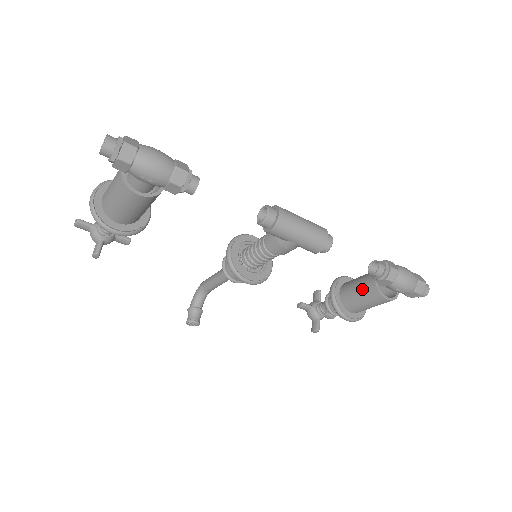
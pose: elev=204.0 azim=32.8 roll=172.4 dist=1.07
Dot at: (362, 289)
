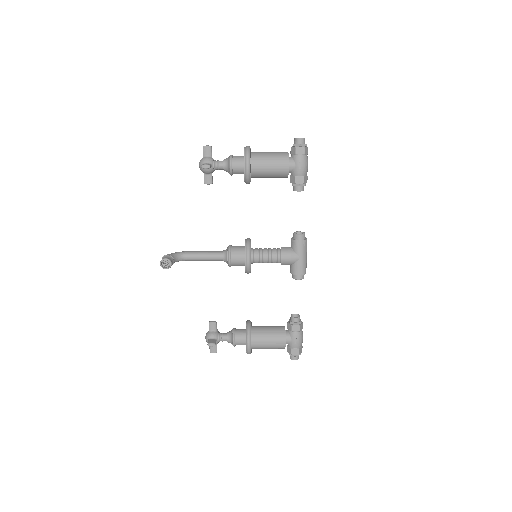
Dot at: (273, 329)
